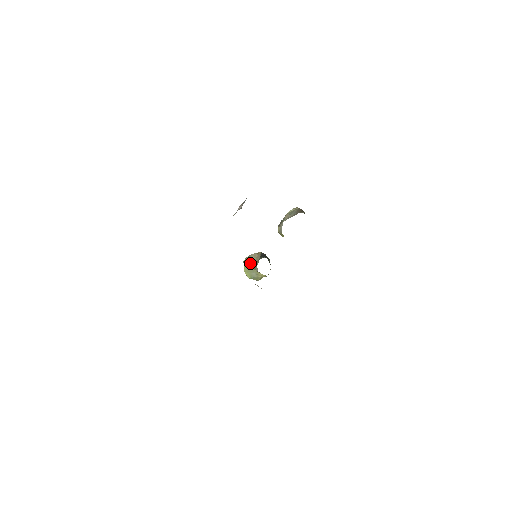
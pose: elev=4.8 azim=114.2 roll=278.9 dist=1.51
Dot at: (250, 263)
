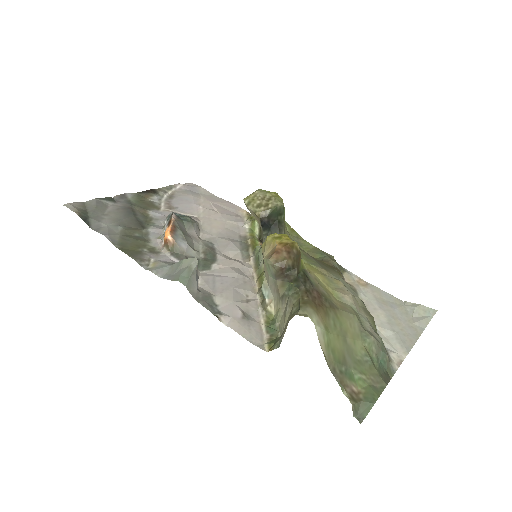
Dot at: occluded
